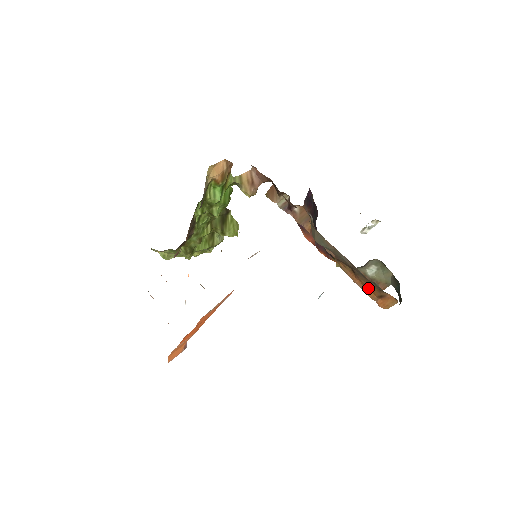
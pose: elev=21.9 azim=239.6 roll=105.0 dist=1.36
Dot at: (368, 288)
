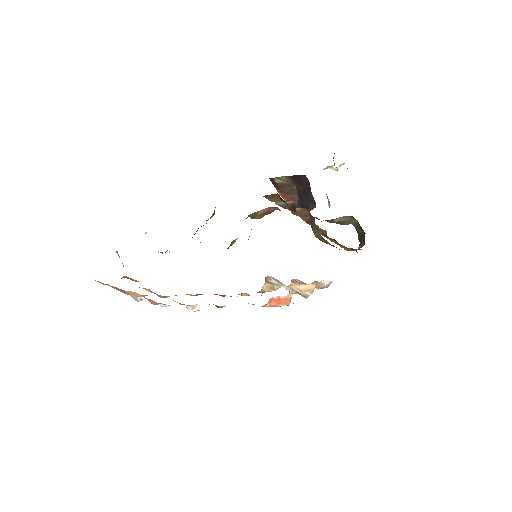
Dot at: occluded
